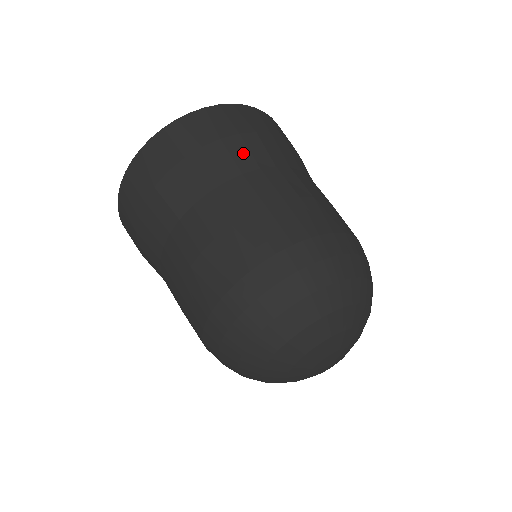
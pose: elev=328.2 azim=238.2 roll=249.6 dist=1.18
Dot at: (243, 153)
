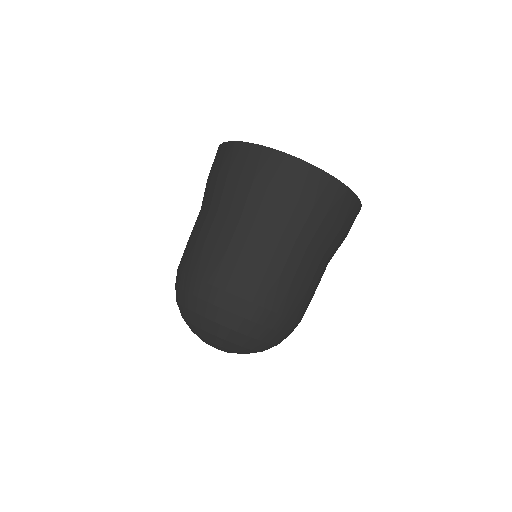
Dot at: (270, 209)
